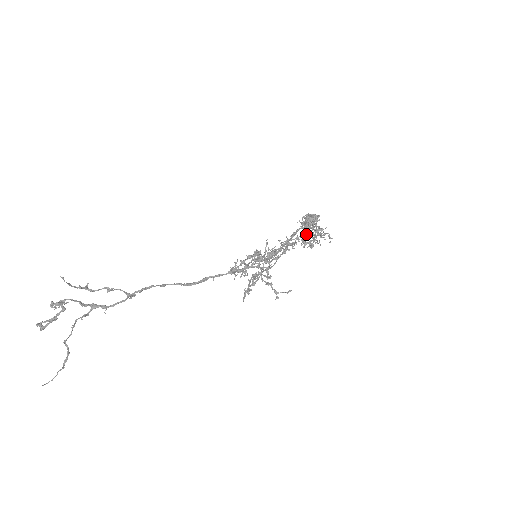
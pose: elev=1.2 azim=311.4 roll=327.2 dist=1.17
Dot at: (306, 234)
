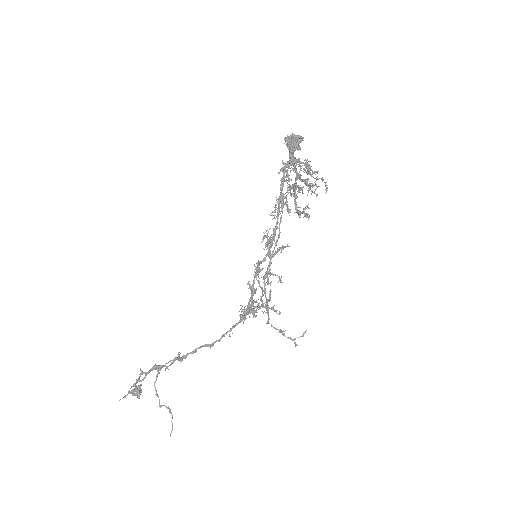
Dot at: (295, 189)
